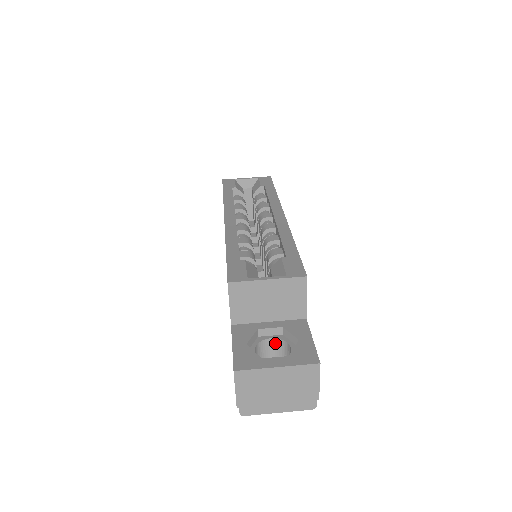
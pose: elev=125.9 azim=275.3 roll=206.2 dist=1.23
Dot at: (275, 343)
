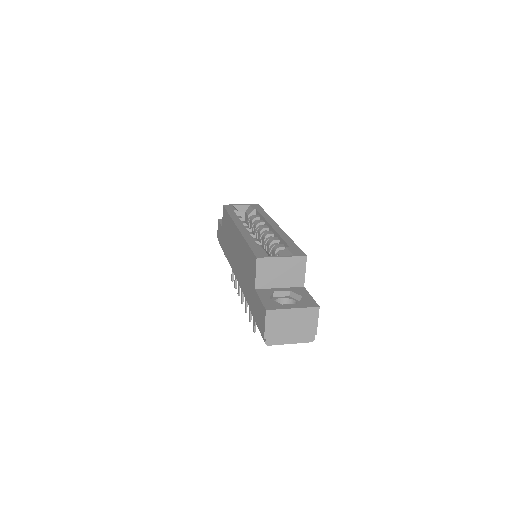
Dot at: (284, 302)
